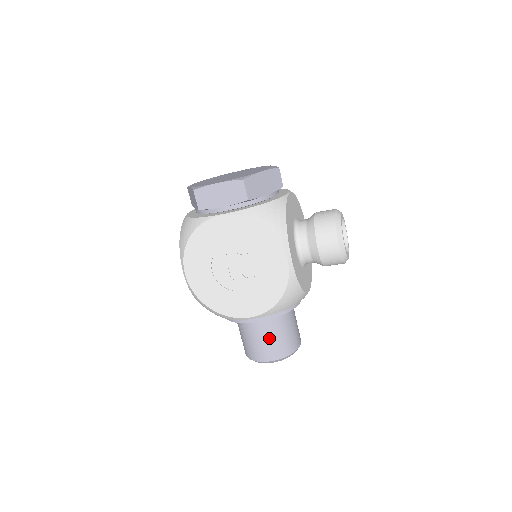
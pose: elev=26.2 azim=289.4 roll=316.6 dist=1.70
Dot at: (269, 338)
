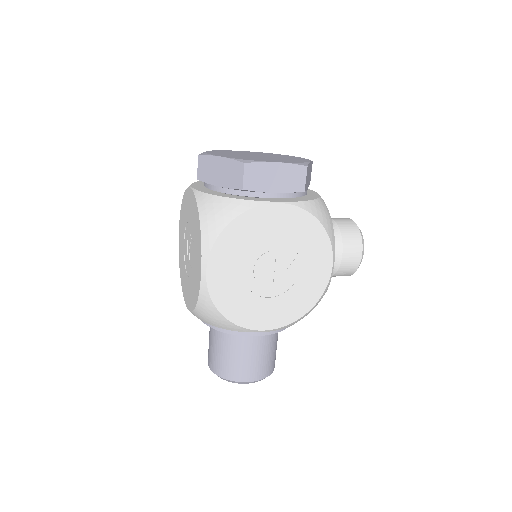
Dot at: (262, 354)
